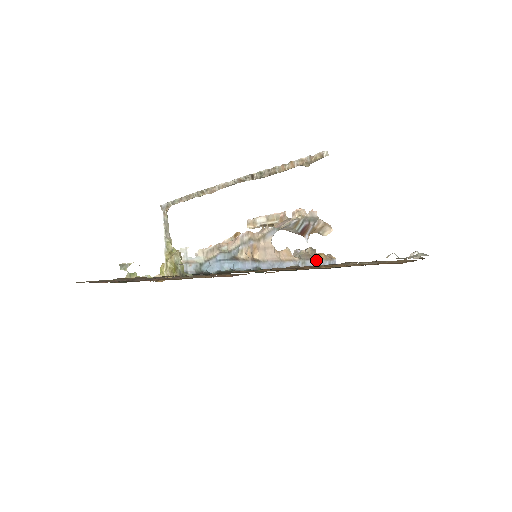
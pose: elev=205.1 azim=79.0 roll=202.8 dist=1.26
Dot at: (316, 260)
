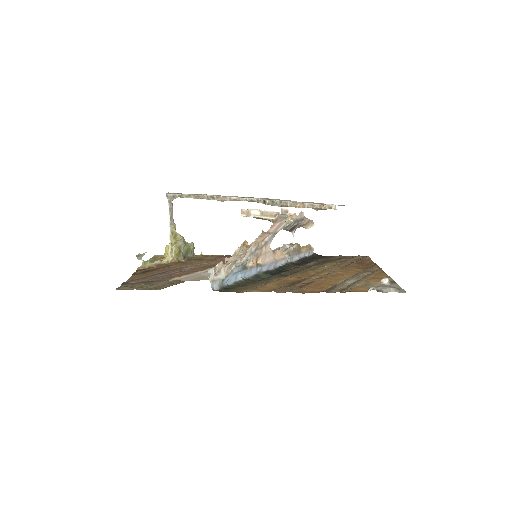
Dot at: (300, 253)
